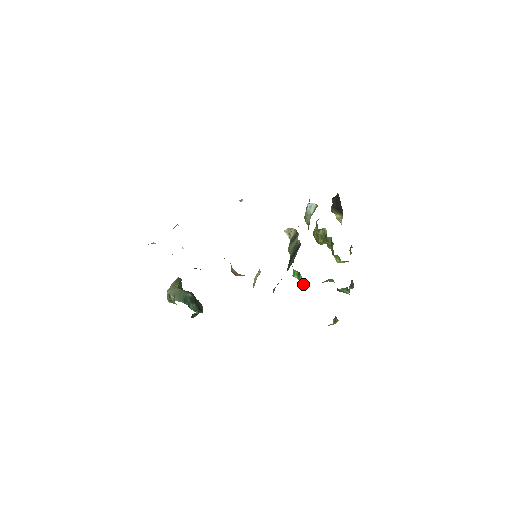
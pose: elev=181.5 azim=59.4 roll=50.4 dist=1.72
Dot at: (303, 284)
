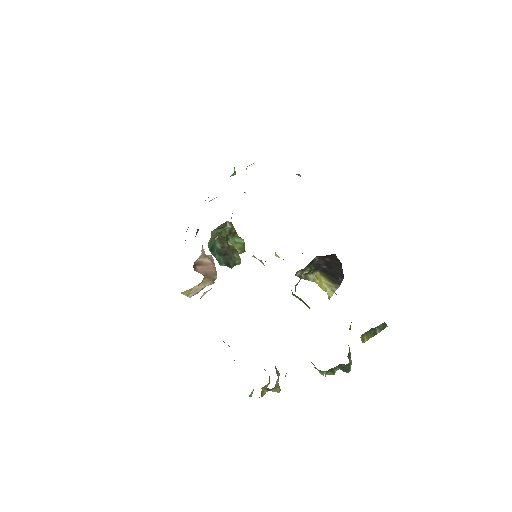
Dot at: occluded
